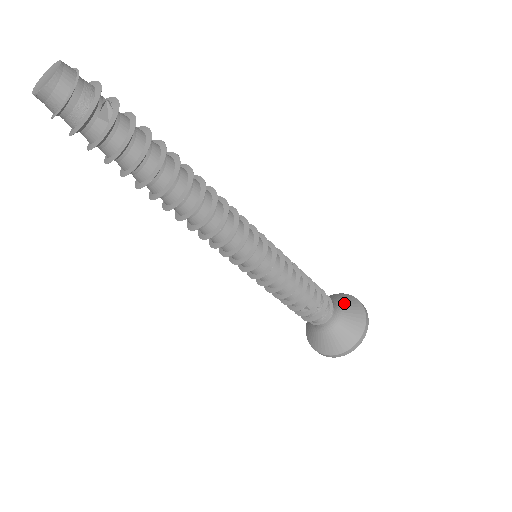
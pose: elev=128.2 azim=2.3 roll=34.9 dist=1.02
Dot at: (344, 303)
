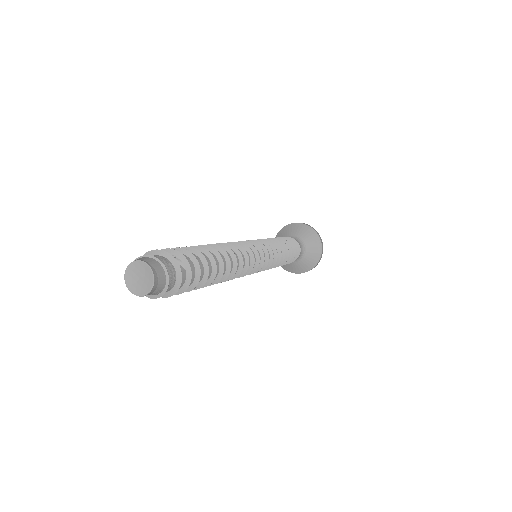
Dot at: (296, 232)
